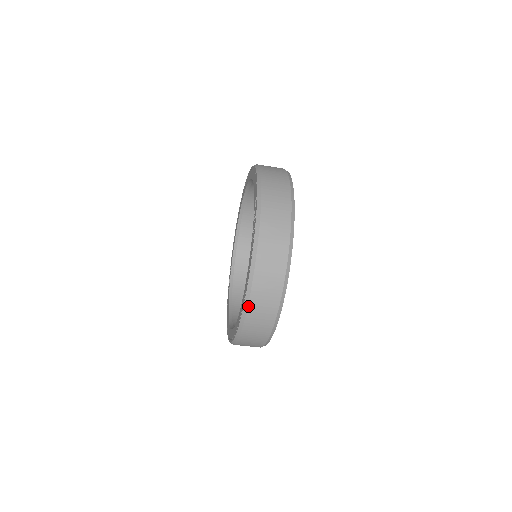
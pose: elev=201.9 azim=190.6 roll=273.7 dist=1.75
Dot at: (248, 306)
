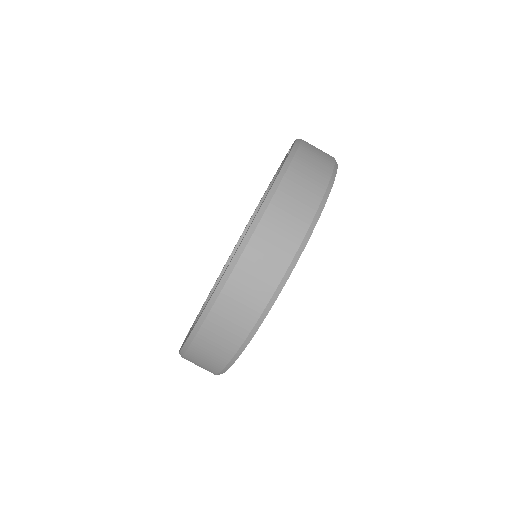
Dot at: (271, 200)
